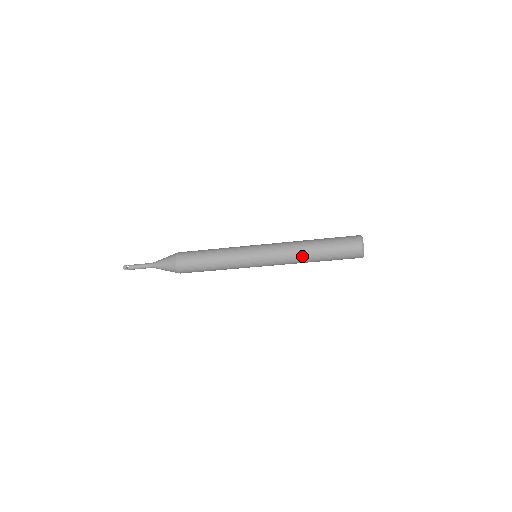
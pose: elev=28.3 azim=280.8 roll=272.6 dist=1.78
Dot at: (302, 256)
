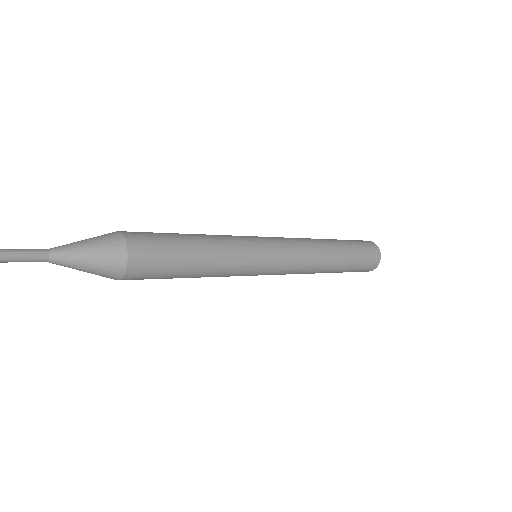
Dot at: occluded
